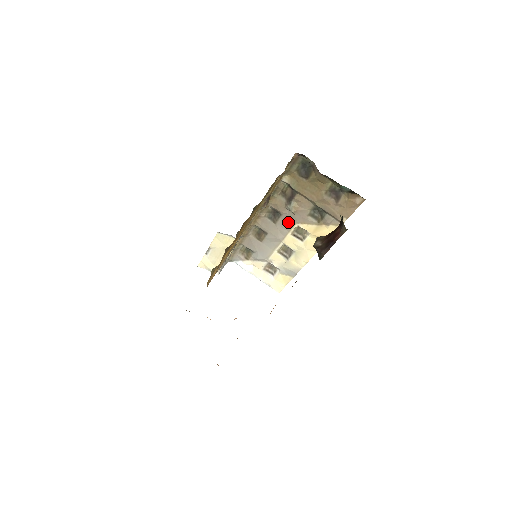
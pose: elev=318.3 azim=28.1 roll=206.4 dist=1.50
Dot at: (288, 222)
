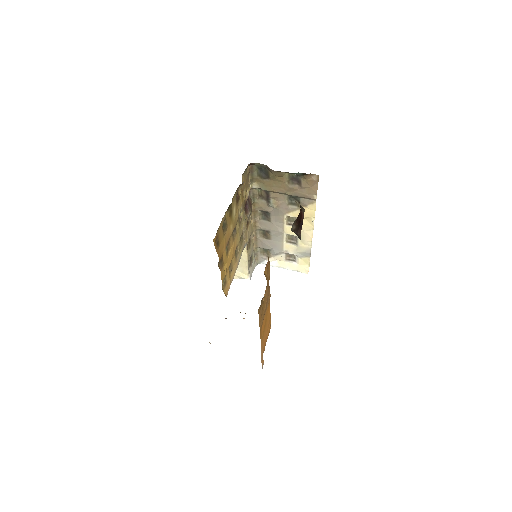
Dot at: (278, 216)
